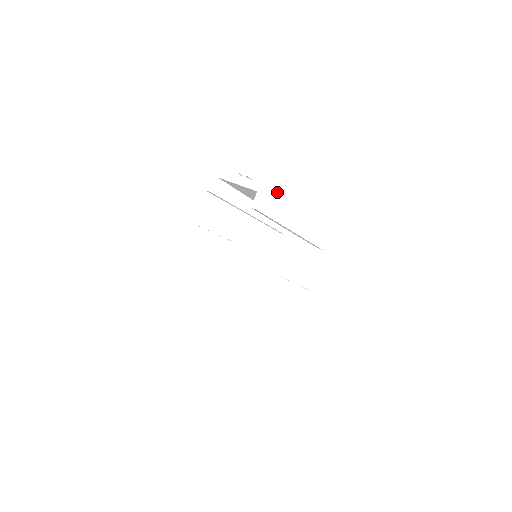
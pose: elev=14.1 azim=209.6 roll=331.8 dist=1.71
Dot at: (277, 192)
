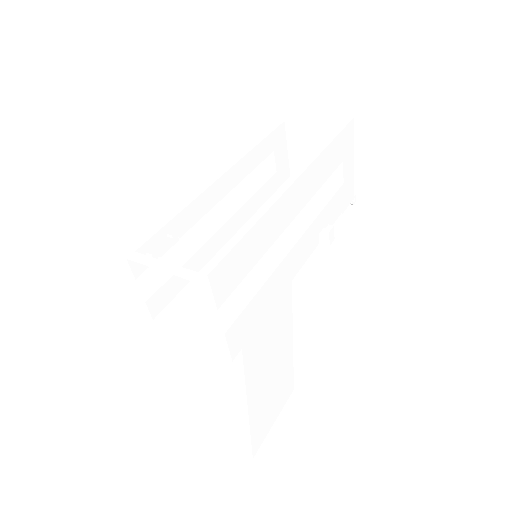
Dot at: occluded
